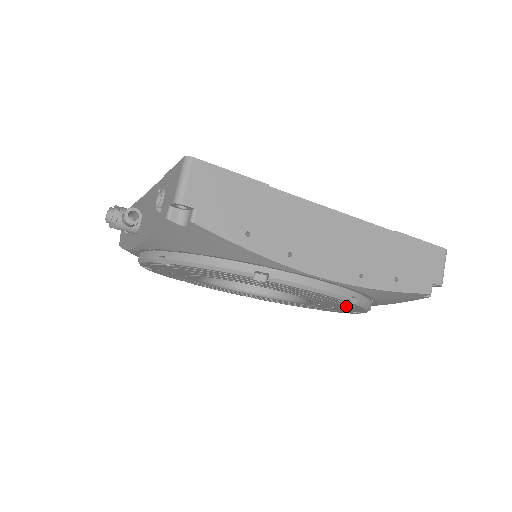
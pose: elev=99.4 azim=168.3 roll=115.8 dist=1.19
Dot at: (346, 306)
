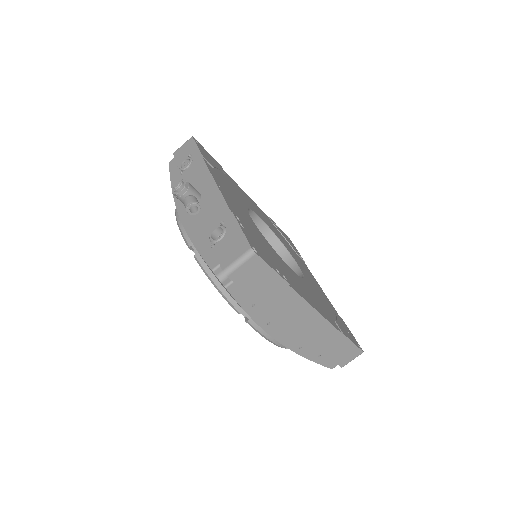
Dot at: occluded
